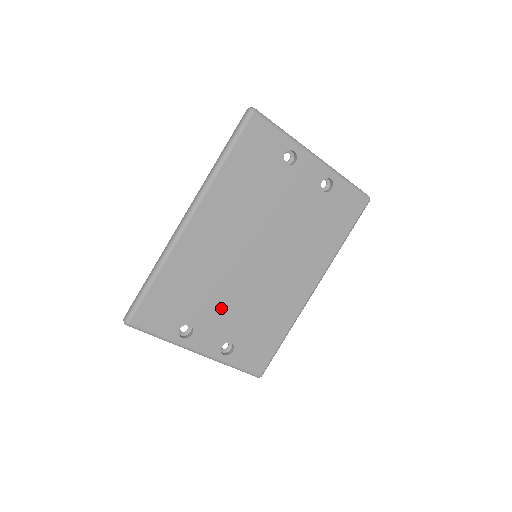
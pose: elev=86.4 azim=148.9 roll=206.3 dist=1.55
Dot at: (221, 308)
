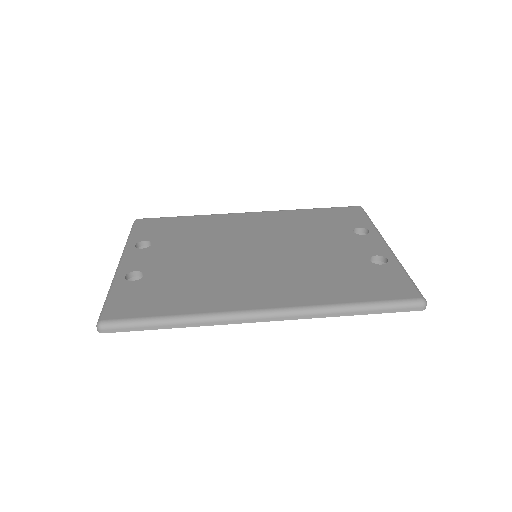
Dot at: (183, 254)
